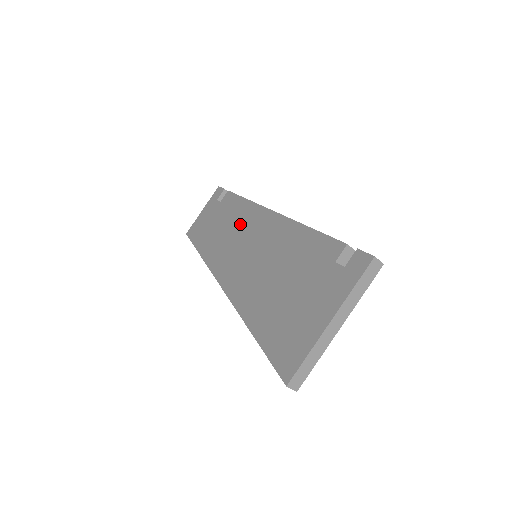
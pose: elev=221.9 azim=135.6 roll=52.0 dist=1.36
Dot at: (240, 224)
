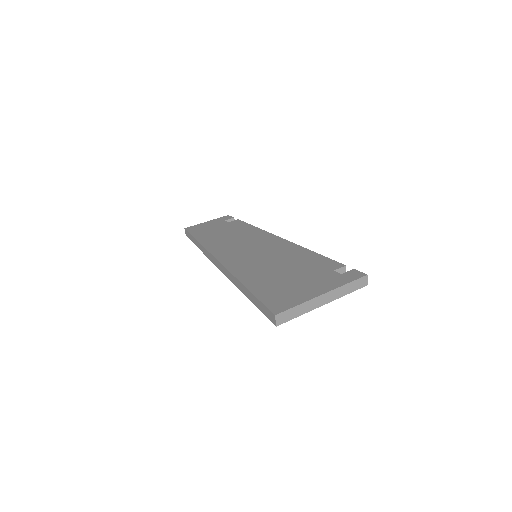
Dot at: (247, 236)
